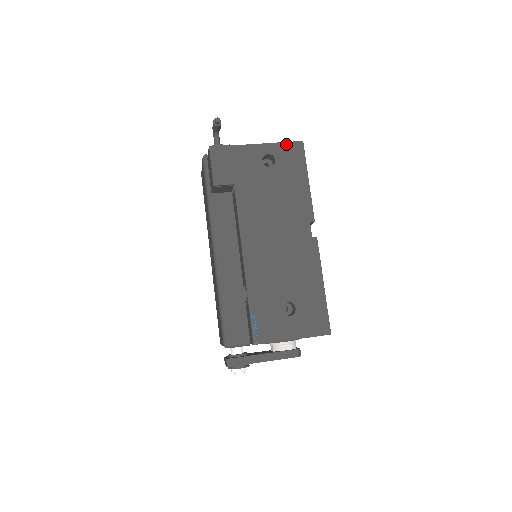
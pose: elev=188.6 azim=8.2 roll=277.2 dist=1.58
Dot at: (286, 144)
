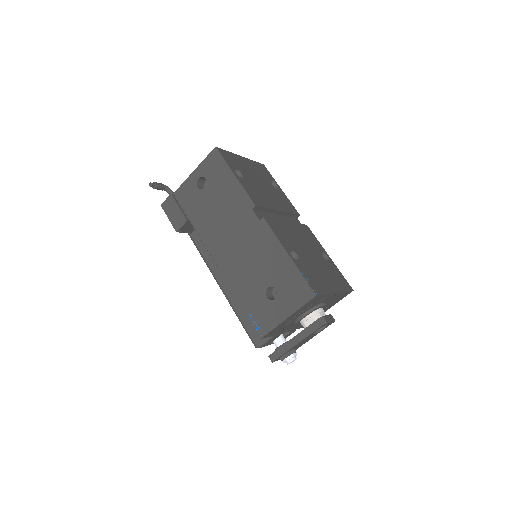
Dot at: (206, 160)
